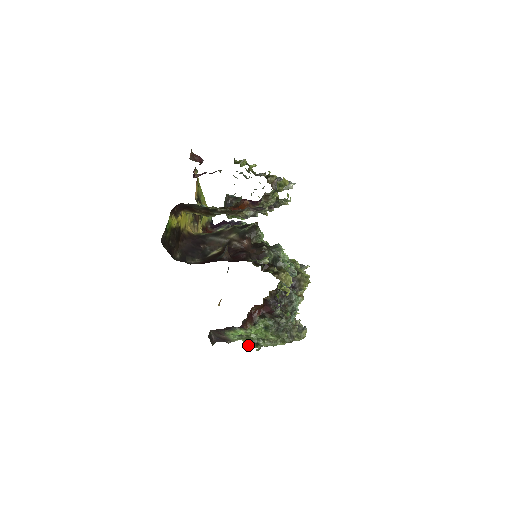
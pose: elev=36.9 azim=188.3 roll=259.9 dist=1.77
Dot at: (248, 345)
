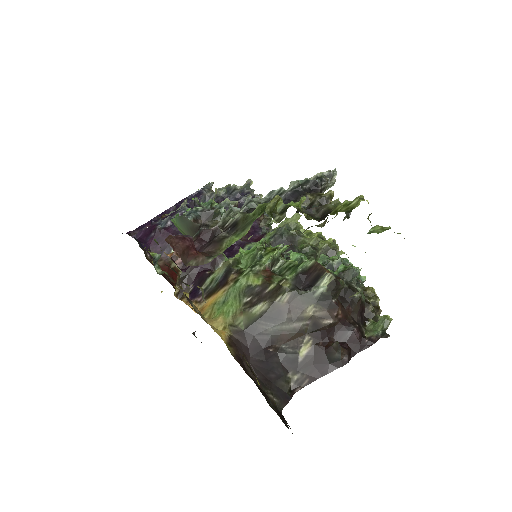
Dot at: occluded
